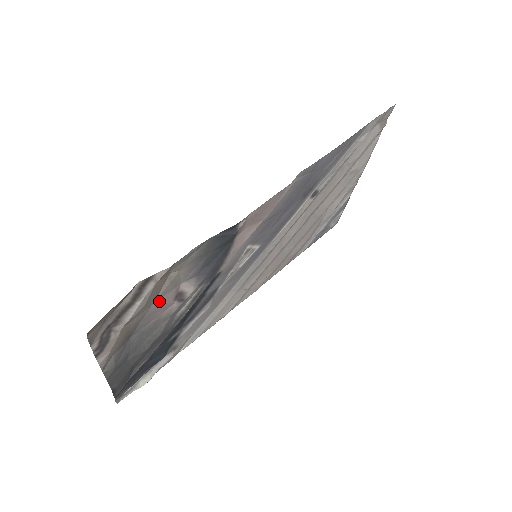
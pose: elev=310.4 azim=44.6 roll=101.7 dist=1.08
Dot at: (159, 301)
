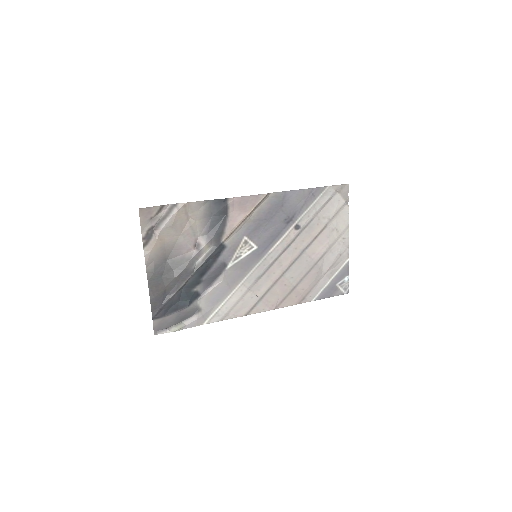
Dot at: (184, 238)
